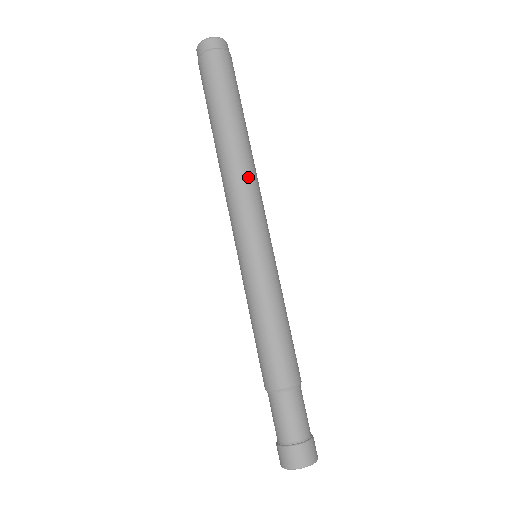
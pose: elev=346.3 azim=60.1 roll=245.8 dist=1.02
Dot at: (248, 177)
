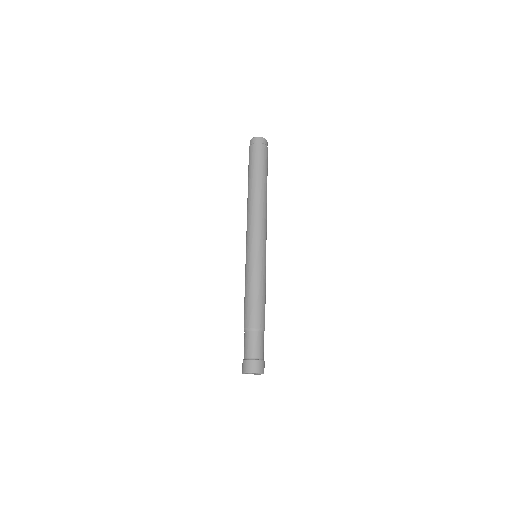
Dot at: (256, 212)
